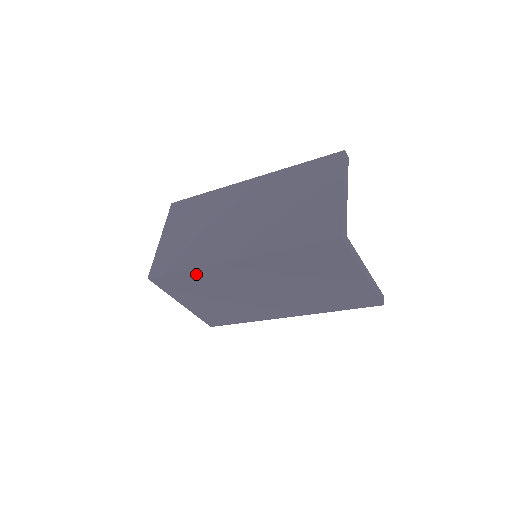
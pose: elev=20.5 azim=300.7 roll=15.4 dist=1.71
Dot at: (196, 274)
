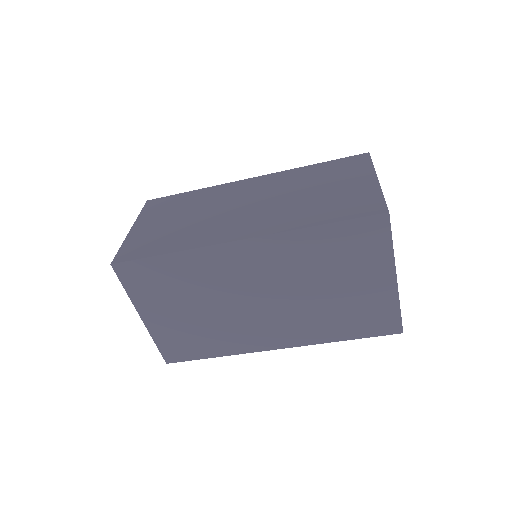
Dot at: (182, 261)
